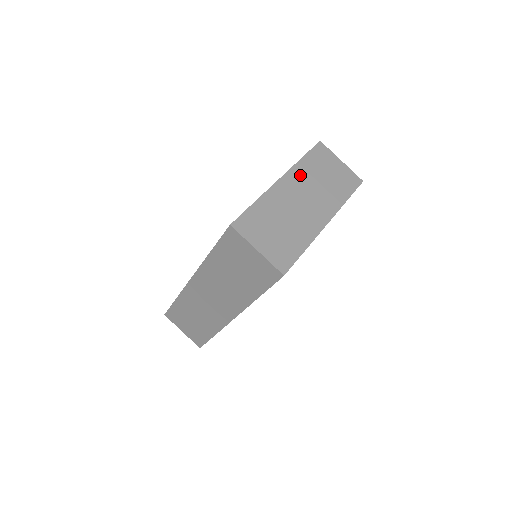
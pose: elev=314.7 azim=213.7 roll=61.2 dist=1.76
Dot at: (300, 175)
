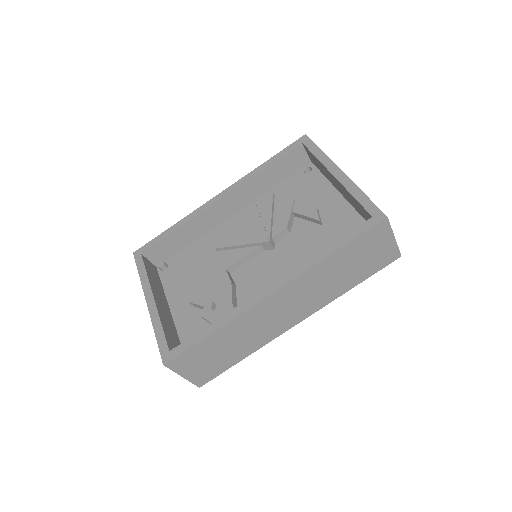
Dot at: occluded
